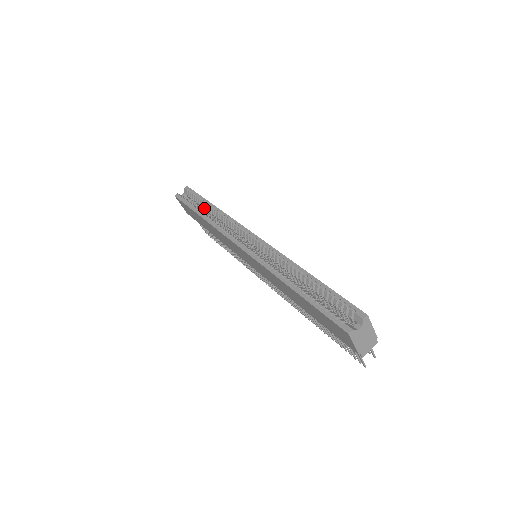
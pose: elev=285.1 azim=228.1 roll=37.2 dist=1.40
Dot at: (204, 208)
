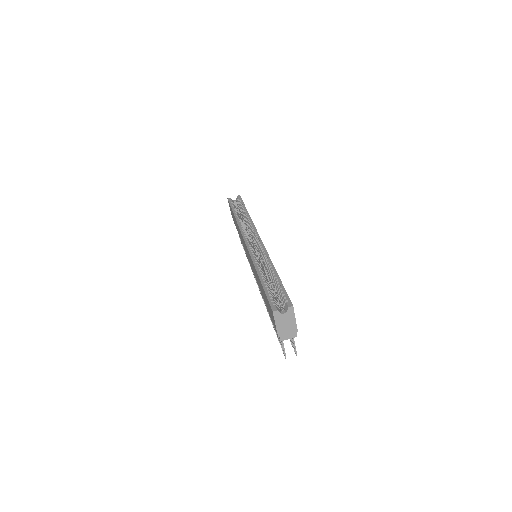
Dot at: (242, 213)
